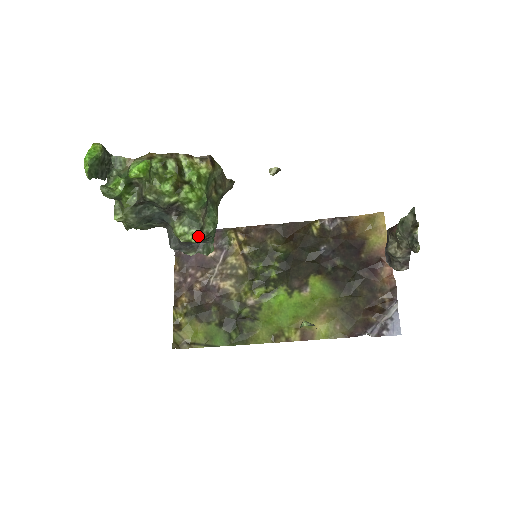
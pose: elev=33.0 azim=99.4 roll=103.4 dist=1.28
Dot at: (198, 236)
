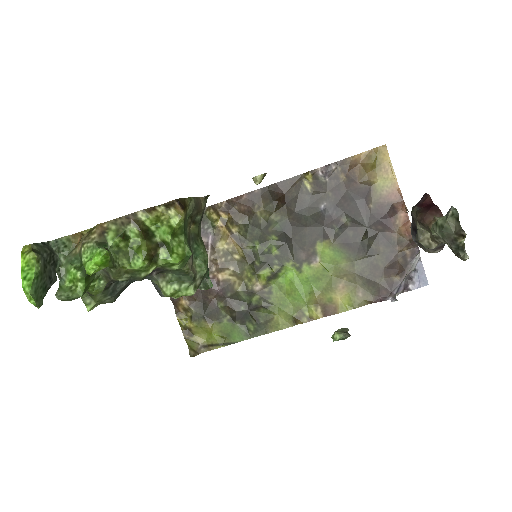
Dot at: (193, 288)
